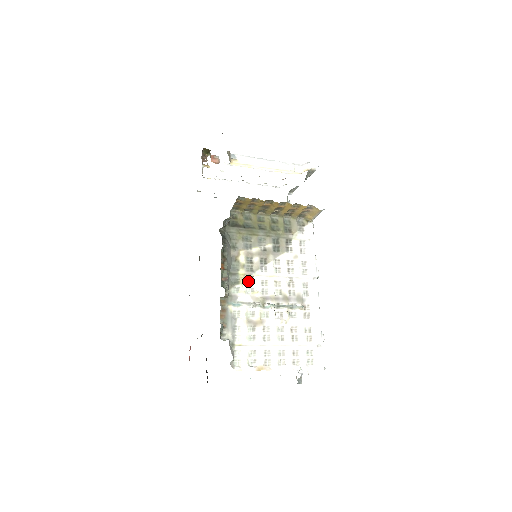
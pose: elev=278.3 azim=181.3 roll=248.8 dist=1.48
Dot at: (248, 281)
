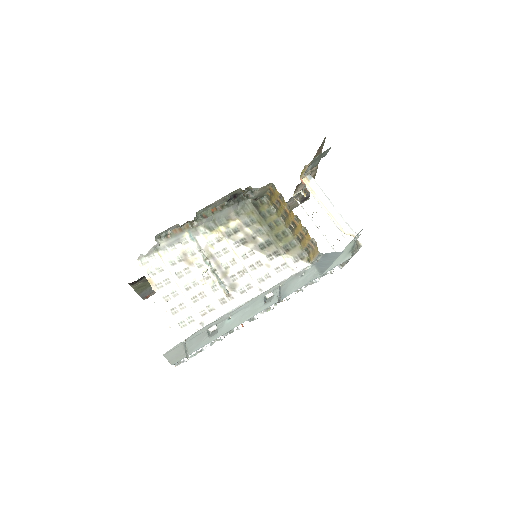
Dot at: (218, 237)
